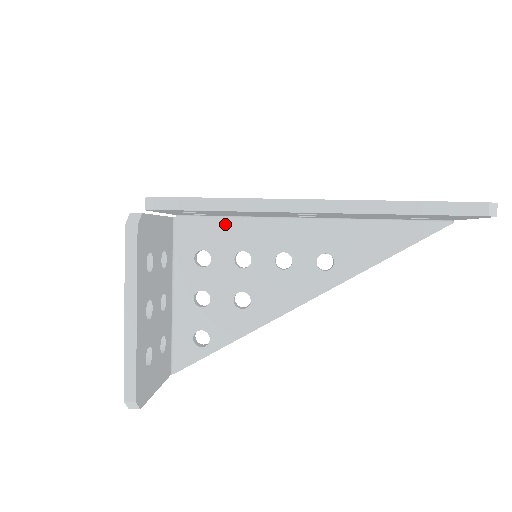
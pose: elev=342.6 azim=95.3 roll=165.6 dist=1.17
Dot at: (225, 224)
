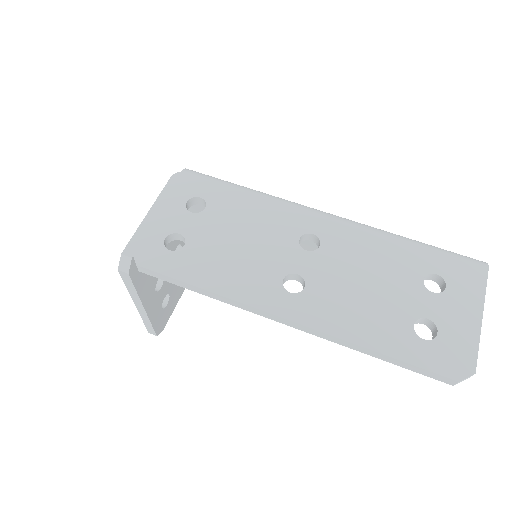
Dot at: occluded
